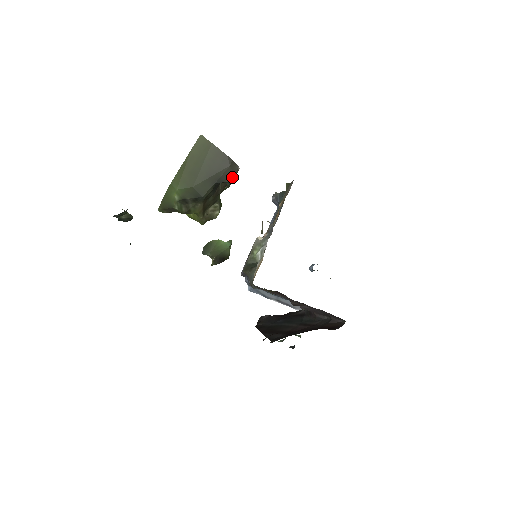
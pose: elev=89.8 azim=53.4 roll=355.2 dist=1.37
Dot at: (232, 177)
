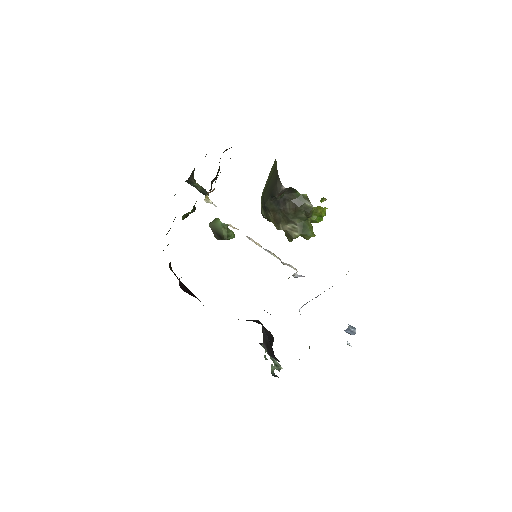
Dot at: (277, 193)
